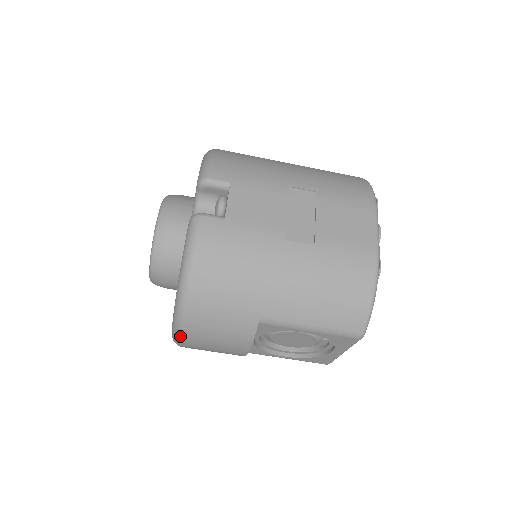
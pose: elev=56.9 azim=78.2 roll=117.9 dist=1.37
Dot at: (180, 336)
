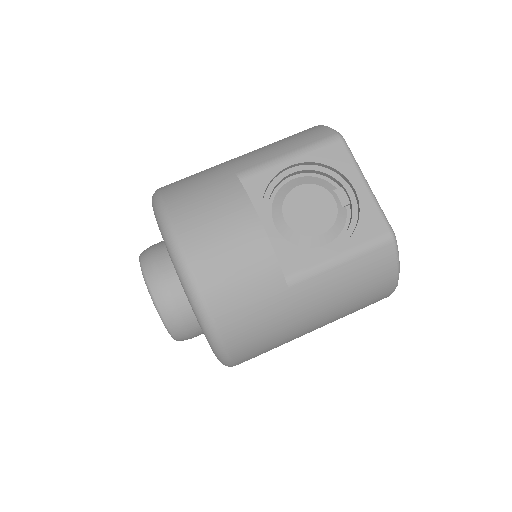
Dot at: (175, 241)
